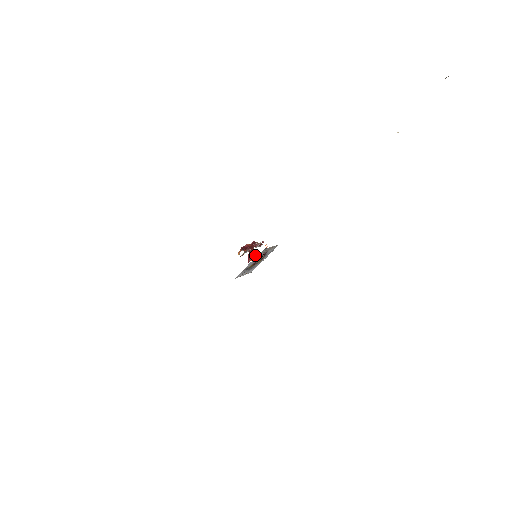
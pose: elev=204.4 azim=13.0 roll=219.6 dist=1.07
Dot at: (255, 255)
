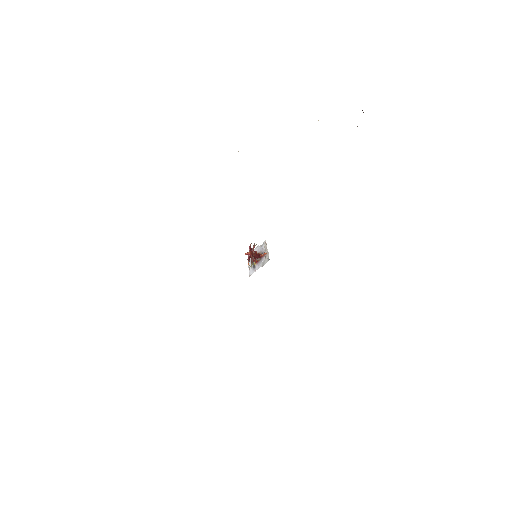
Dot at: (257, 258)
